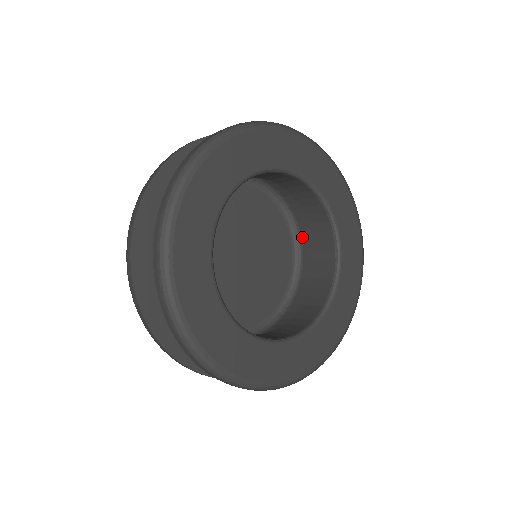
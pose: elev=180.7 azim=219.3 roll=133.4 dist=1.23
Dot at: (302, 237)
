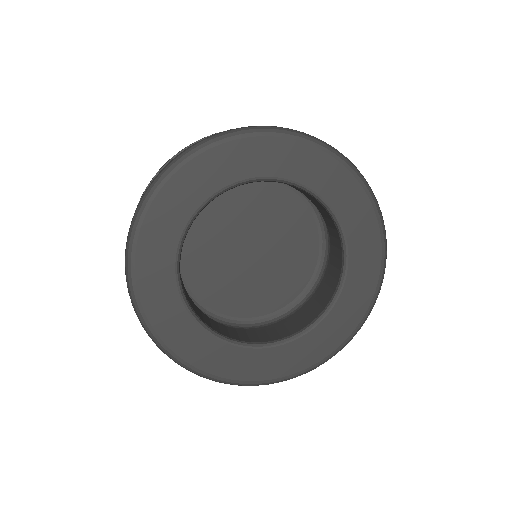
Dot at: (330, 254)
